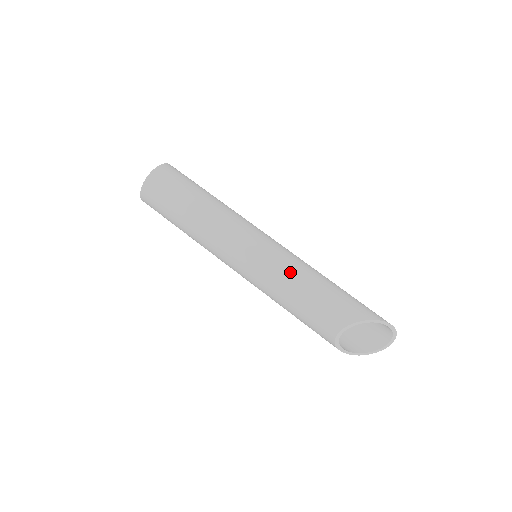
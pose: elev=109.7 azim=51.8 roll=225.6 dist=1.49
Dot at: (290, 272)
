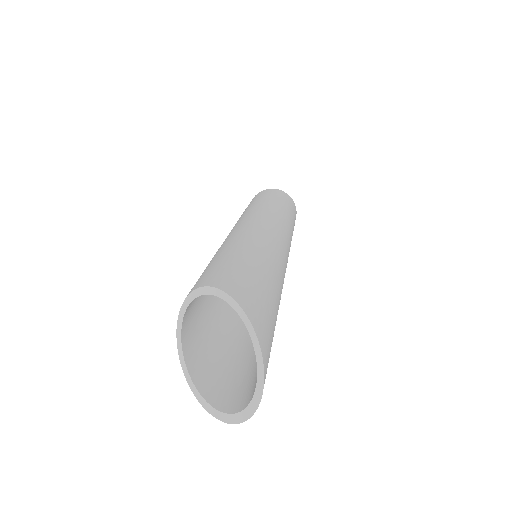
Dot at: (239, 240)
